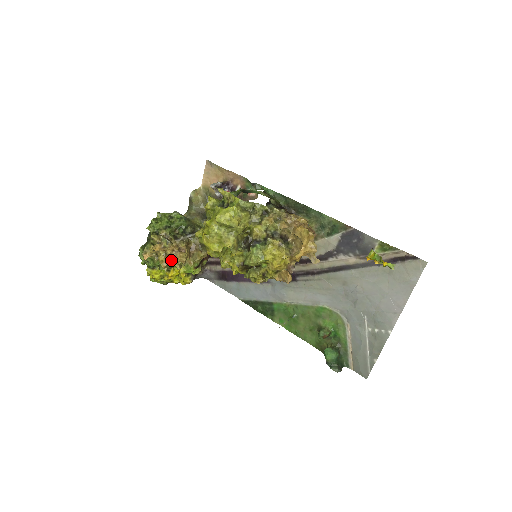
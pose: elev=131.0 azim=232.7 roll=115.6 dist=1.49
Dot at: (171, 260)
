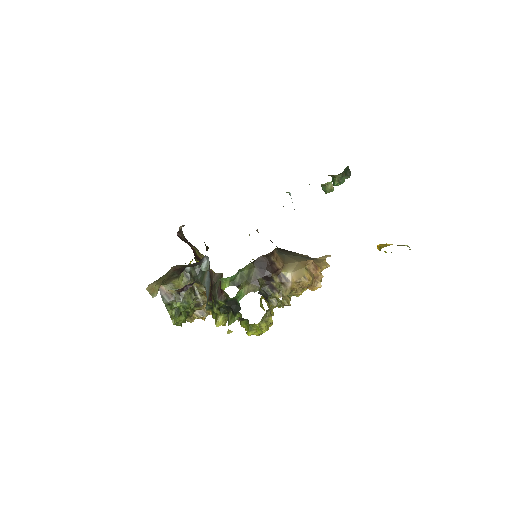
Dot at: occluded
